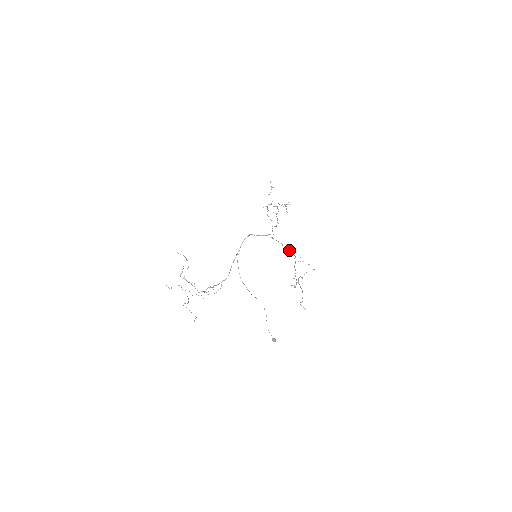
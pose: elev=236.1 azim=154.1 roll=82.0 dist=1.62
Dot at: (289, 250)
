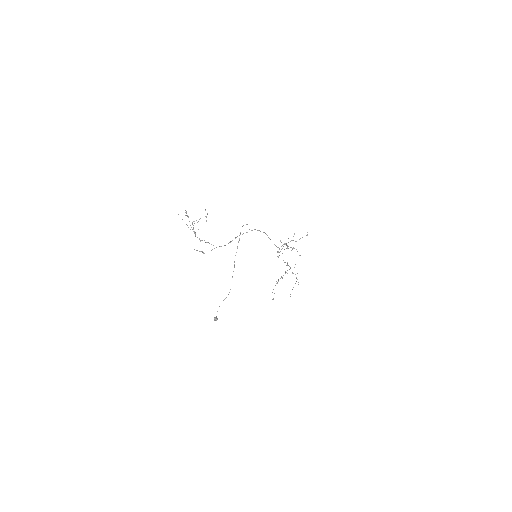
Dot at: occluded
